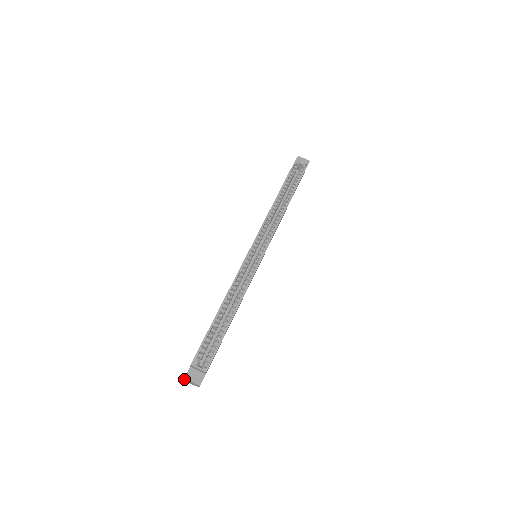
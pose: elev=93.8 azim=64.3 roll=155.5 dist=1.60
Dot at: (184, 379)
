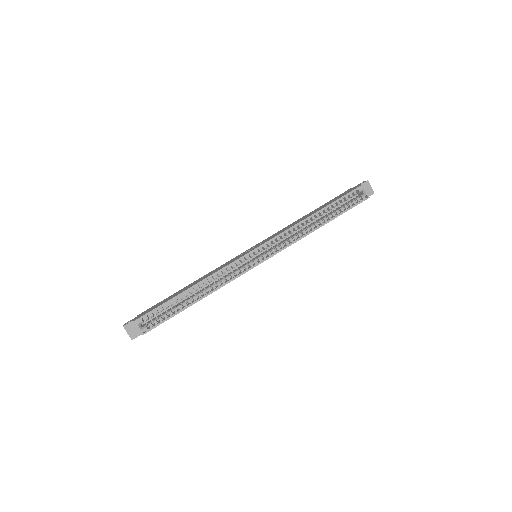
Dot at: (123, 325)
